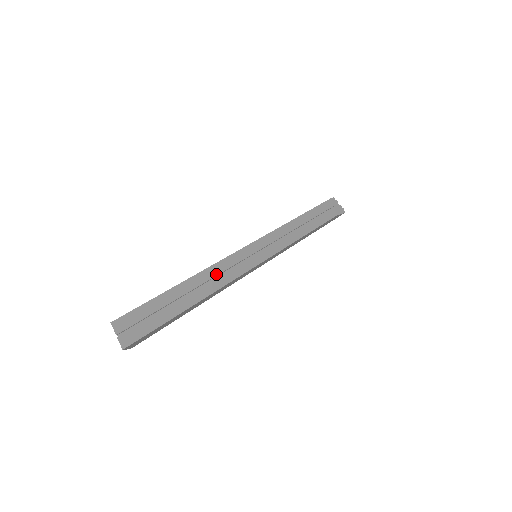
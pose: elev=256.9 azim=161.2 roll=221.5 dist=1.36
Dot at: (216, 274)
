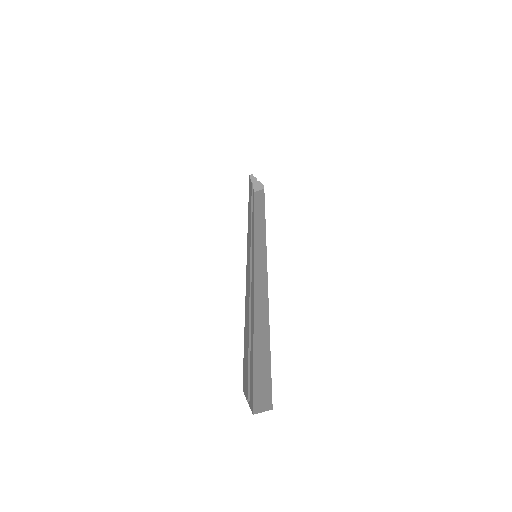
Dot at: (249, 288)
